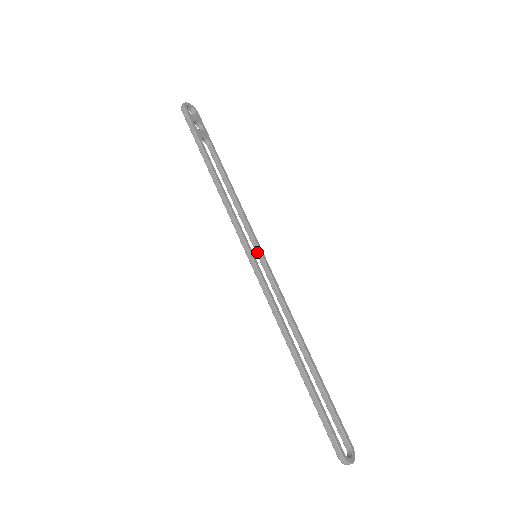
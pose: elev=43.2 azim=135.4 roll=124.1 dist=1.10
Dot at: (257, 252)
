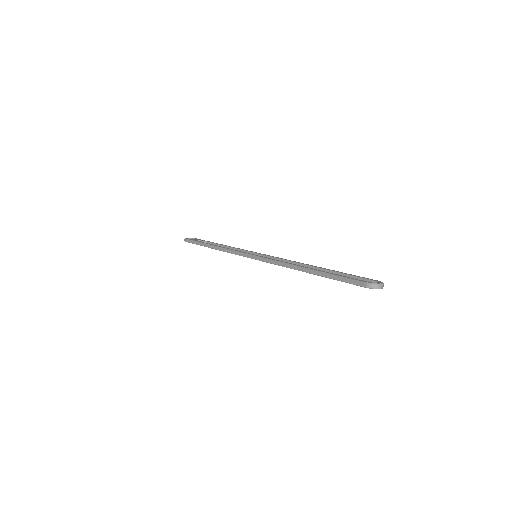
Dot at: occluded
